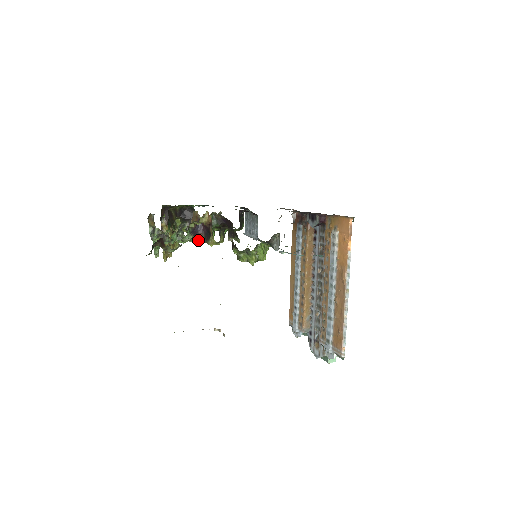
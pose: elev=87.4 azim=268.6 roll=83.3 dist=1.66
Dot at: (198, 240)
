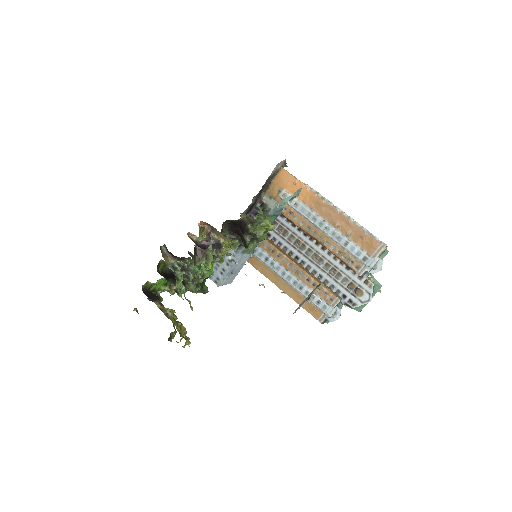
Dot at: occluded
